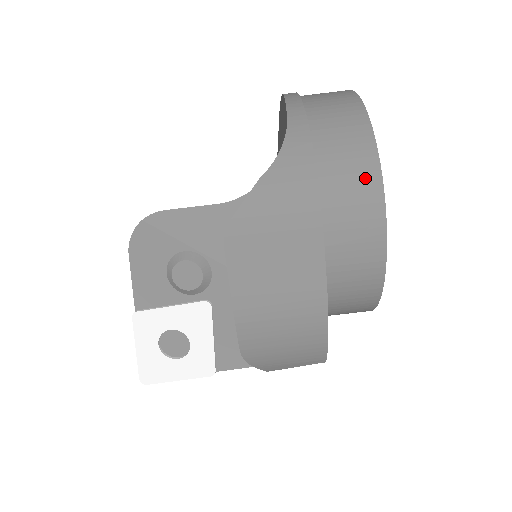
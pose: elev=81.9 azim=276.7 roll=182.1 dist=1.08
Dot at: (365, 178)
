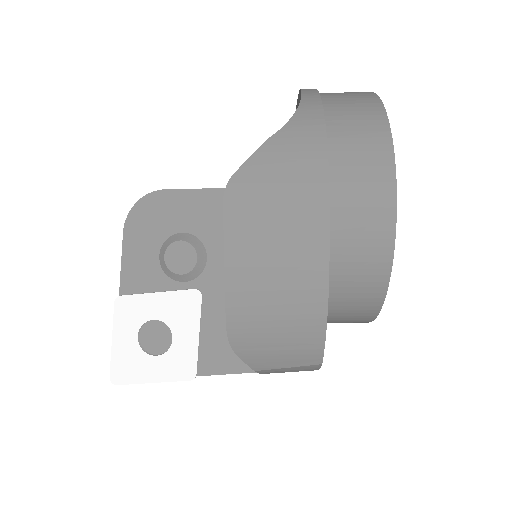
Dot at: (376, 149)
